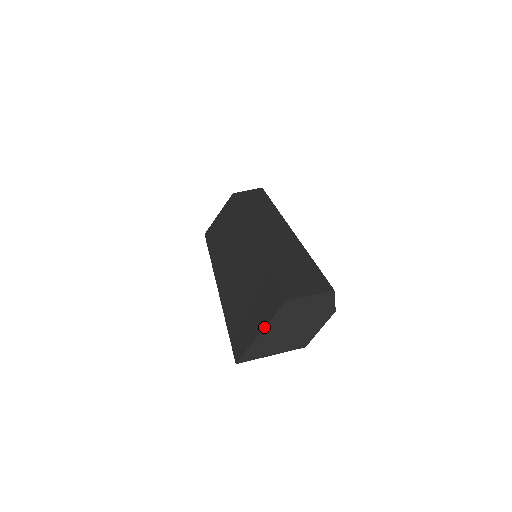
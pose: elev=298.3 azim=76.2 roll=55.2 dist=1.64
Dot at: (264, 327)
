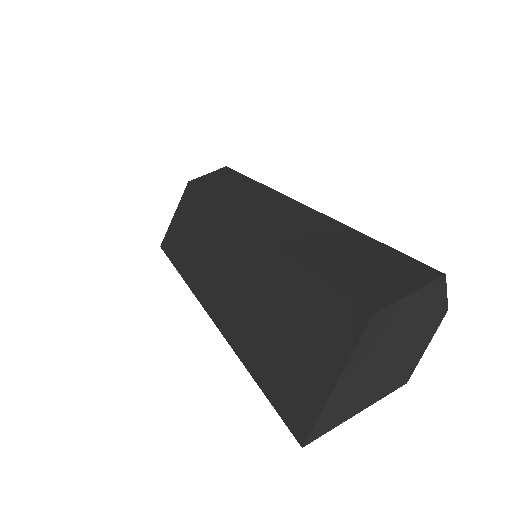
Dot at: (342, 370)
